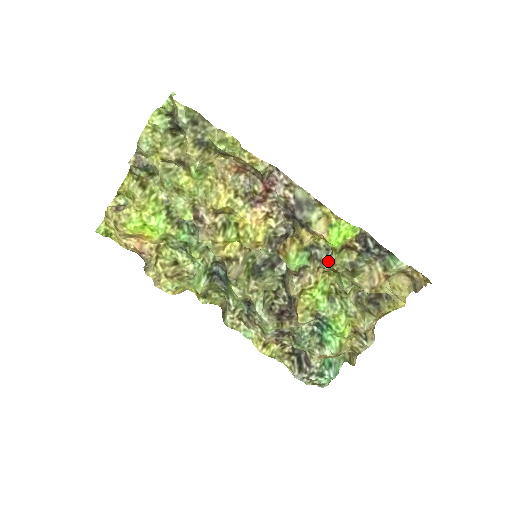
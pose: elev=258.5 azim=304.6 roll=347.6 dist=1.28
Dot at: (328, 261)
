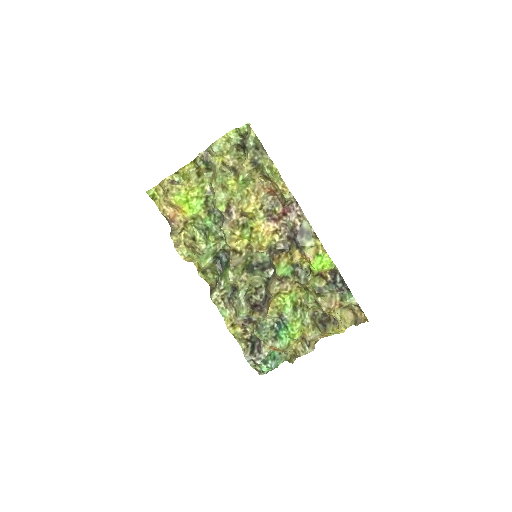
Dot at: (305, 279)
